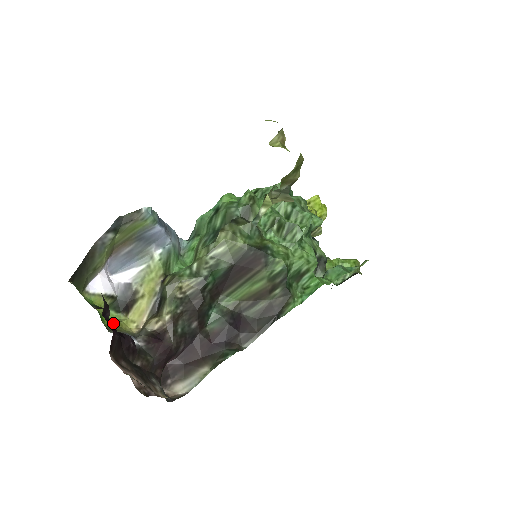
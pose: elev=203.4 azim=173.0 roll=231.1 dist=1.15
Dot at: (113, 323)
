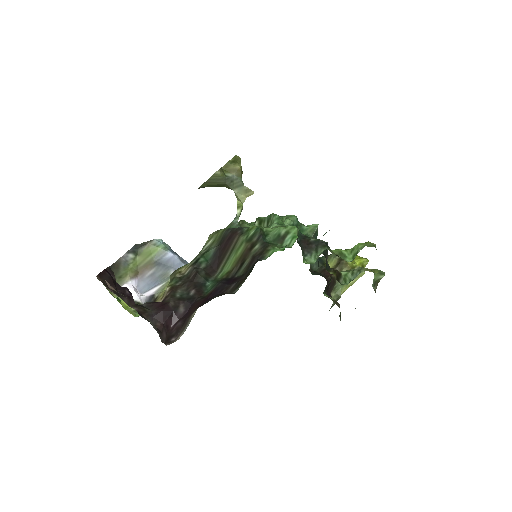
Dot at: occluded
